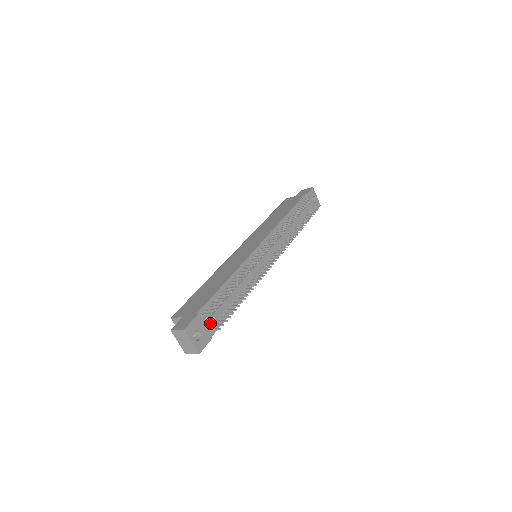
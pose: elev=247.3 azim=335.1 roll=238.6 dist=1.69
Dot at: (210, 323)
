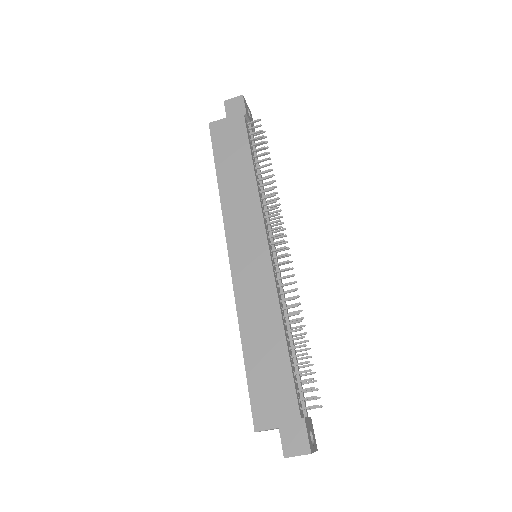
Dot at: (303, 405)
